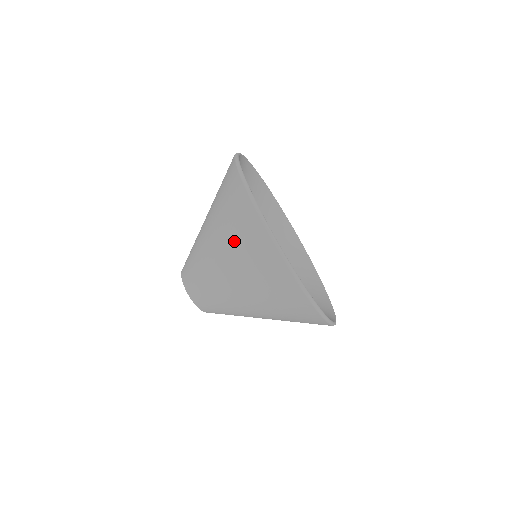
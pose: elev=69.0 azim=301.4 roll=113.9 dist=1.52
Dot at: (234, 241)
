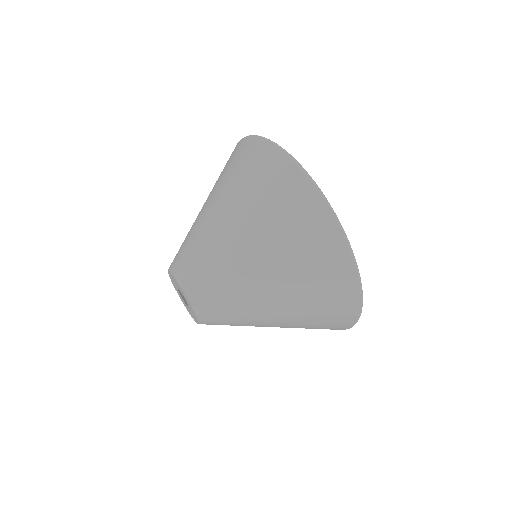
Dot at: occluded
